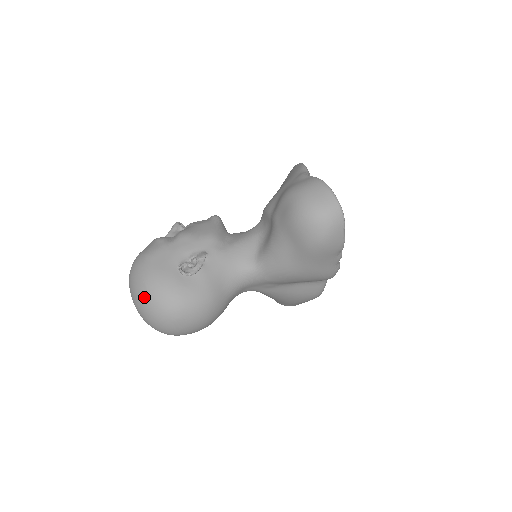
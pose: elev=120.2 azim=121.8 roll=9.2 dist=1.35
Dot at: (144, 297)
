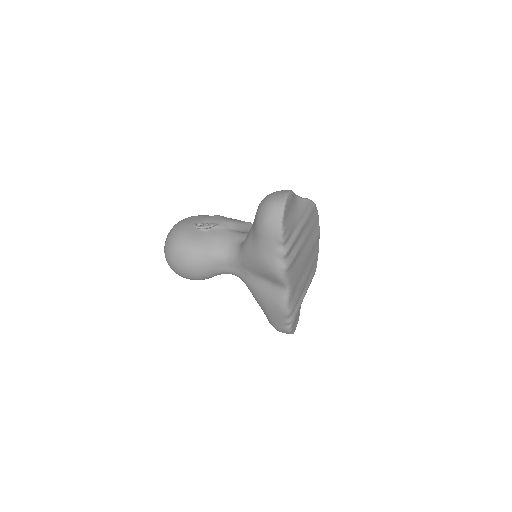
Dot at: (170, 232)
